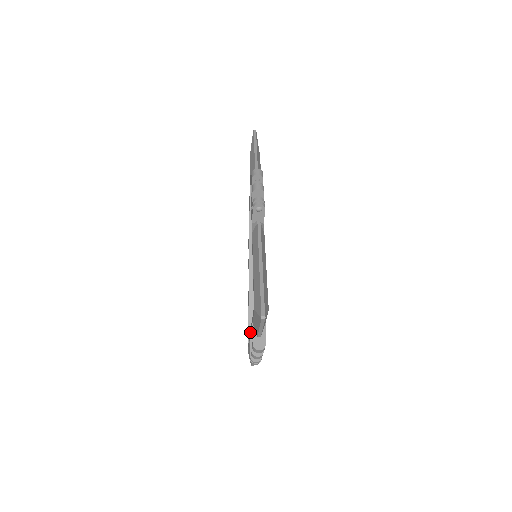
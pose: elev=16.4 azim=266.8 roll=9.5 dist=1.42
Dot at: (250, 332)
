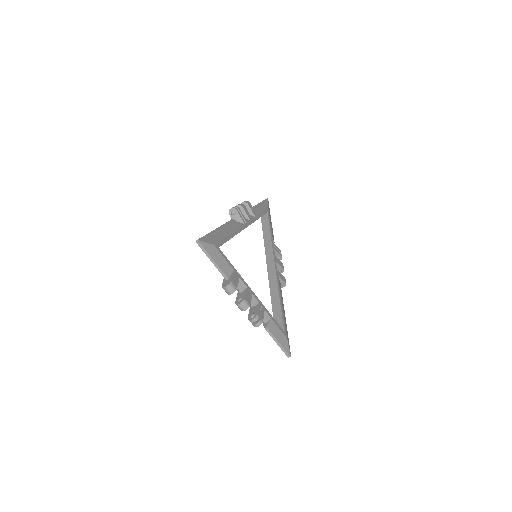
Dot at: occluded
